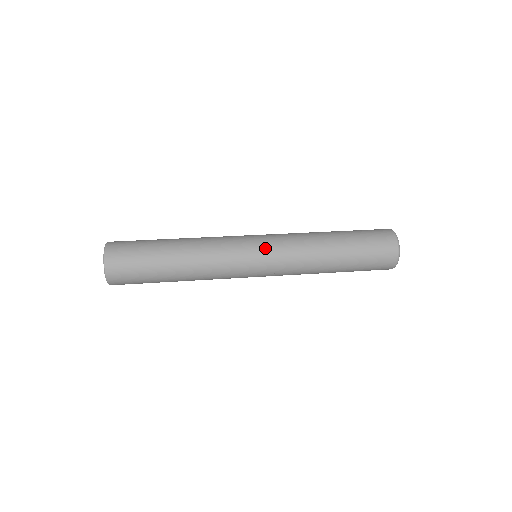
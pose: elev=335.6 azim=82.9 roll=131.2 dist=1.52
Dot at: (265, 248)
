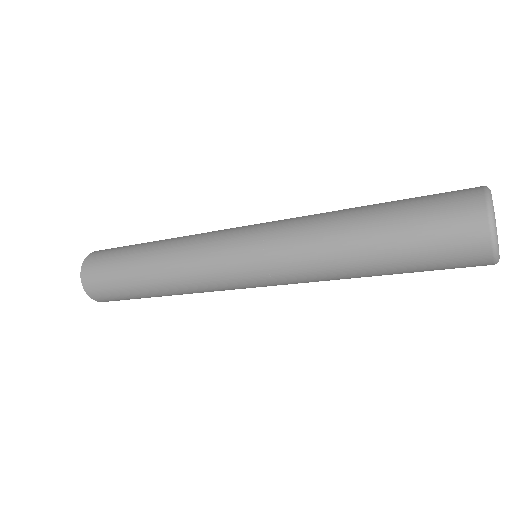
Dot at: (250, 253)
